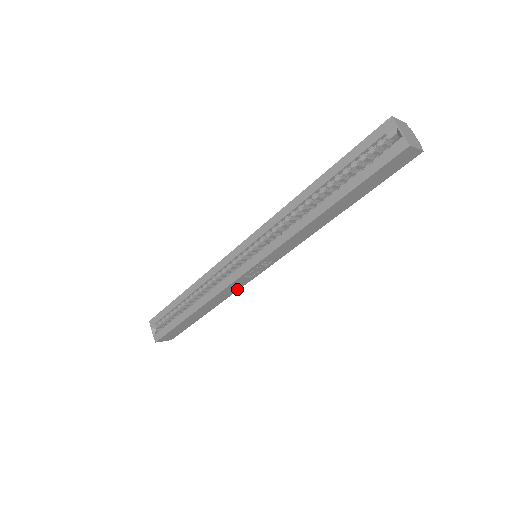
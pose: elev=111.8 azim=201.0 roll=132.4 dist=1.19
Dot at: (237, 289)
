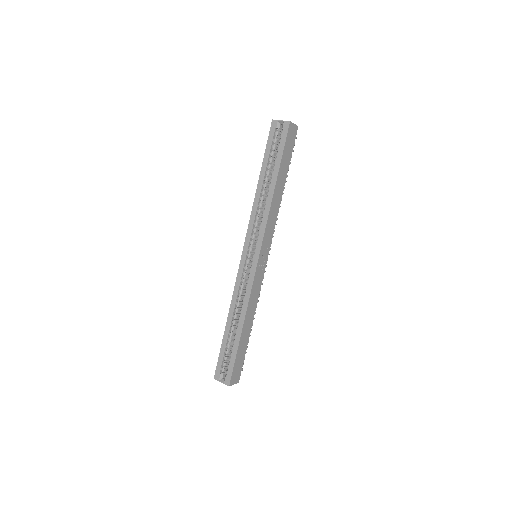
Dot at: (259, 290)
